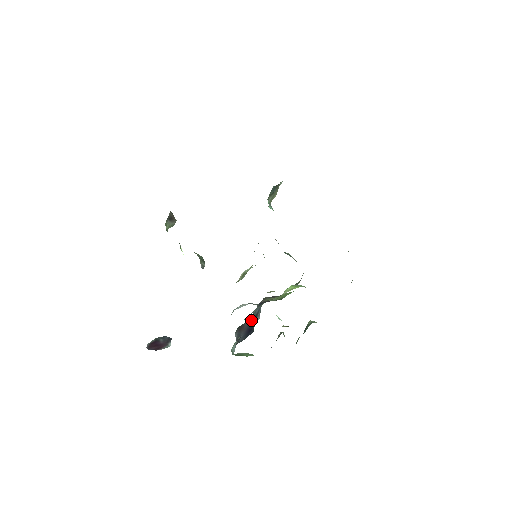
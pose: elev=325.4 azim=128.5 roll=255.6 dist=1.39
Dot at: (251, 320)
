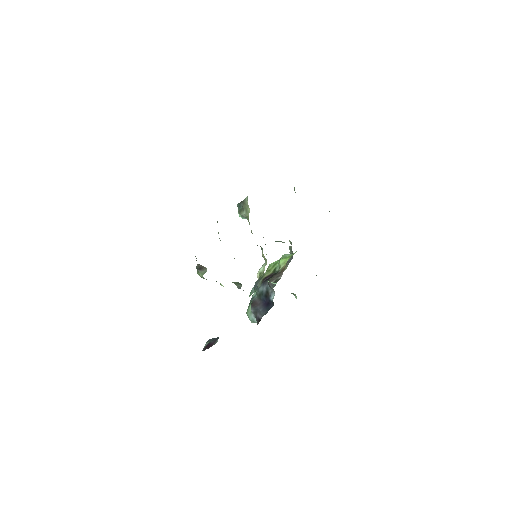
Dot at: (263, 297)
